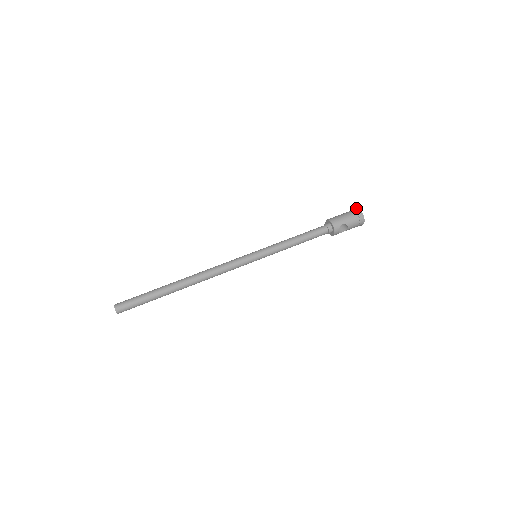
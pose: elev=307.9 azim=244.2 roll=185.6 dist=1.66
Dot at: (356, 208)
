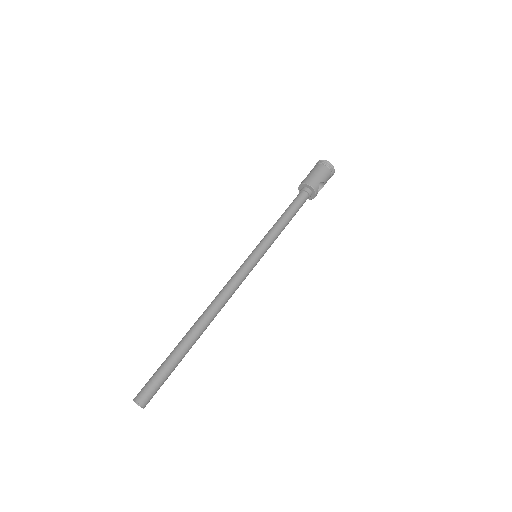
Dot at: (321, 160)
